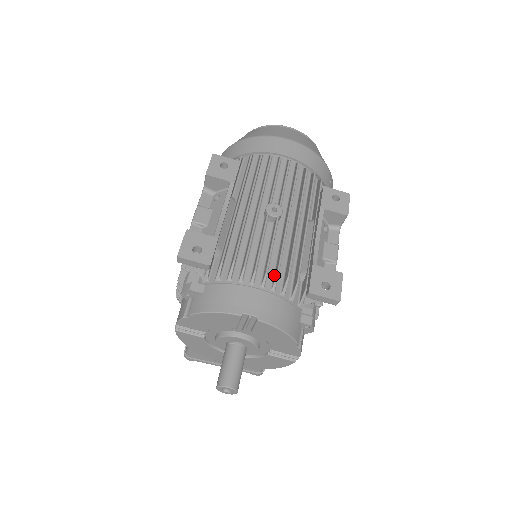
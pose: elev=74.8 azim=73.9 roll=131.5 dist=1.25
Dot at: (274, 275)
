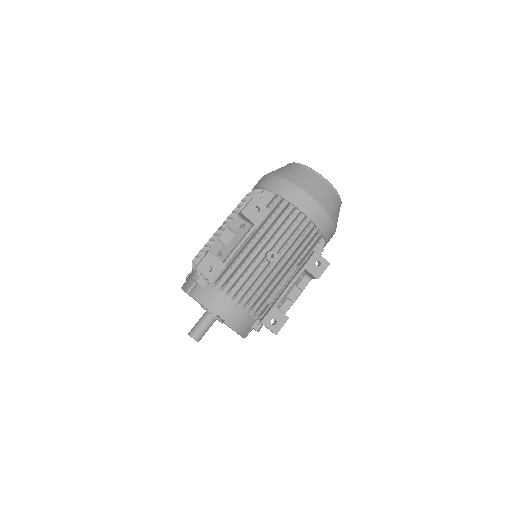
Dot at: (249, 299)
